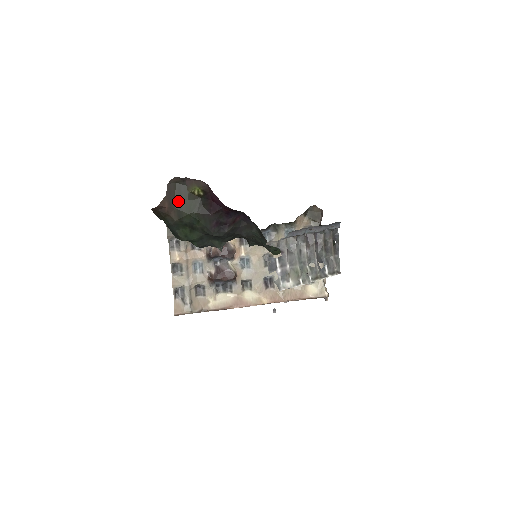
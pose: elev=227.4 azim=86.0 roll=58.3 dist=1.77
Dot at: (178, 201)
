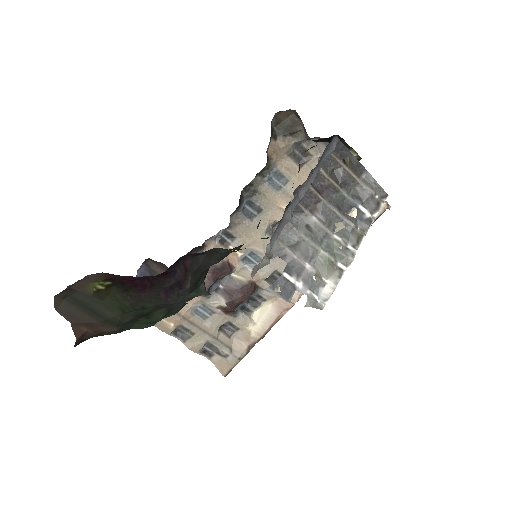
Dot at: (92, 313)
